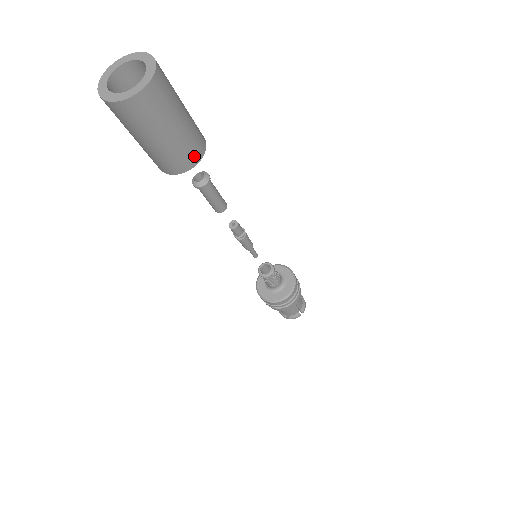
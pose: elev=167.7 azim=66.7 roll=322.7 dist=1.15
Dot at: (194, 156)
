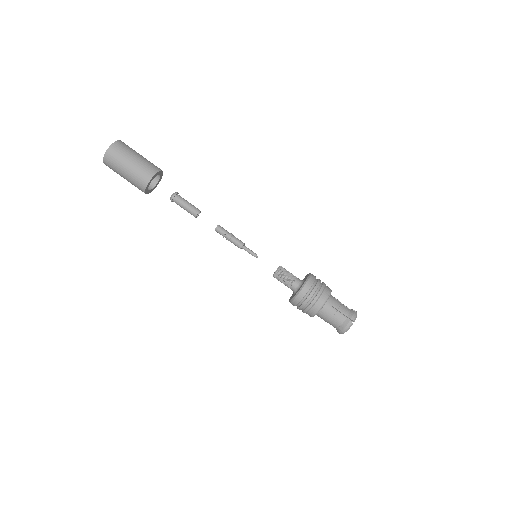
Dot at: (149, 173)
